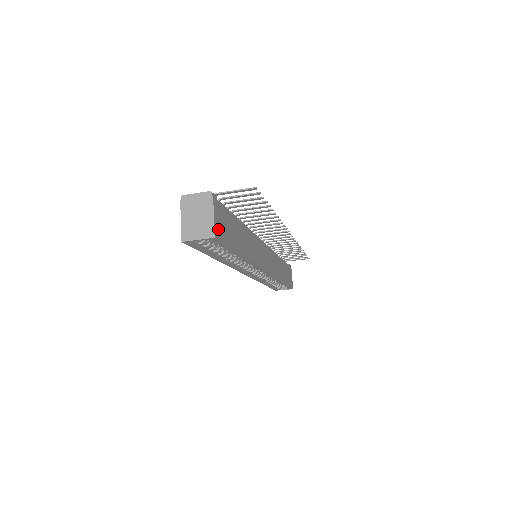
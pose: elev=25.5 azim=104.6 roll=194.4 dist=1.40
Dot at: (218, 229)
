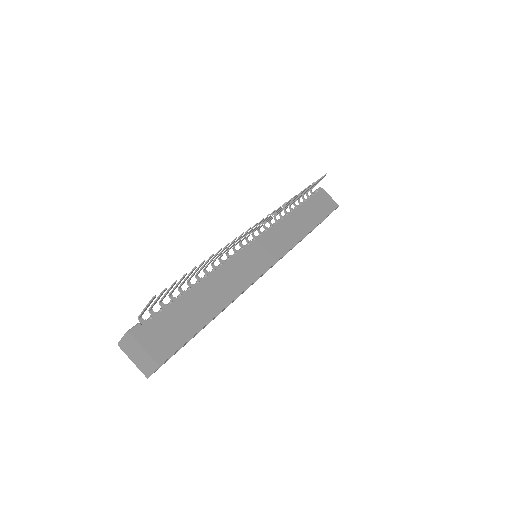
Dot at: (160, 351)
